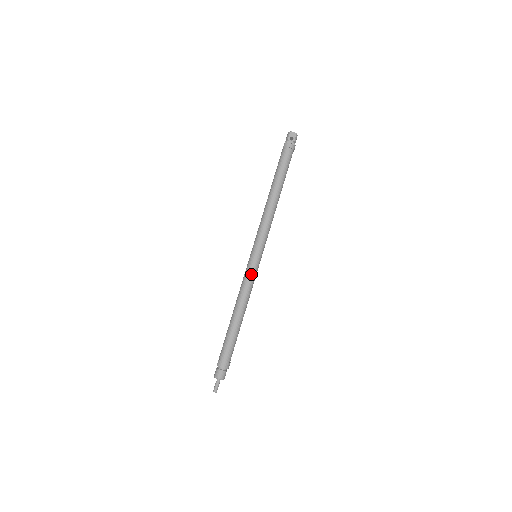
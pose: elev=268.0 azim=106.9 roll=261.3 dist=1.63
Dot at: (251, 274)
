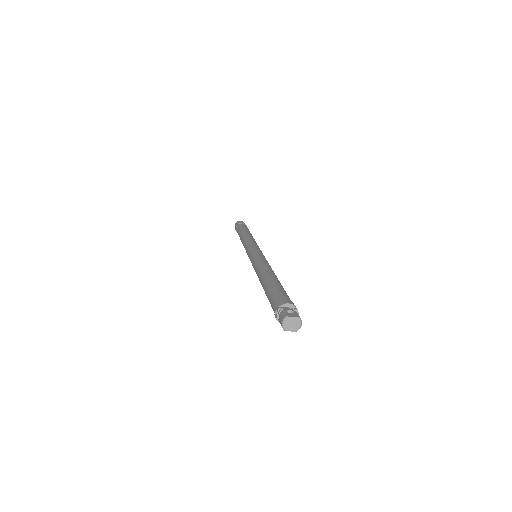
Dot at: occluded
